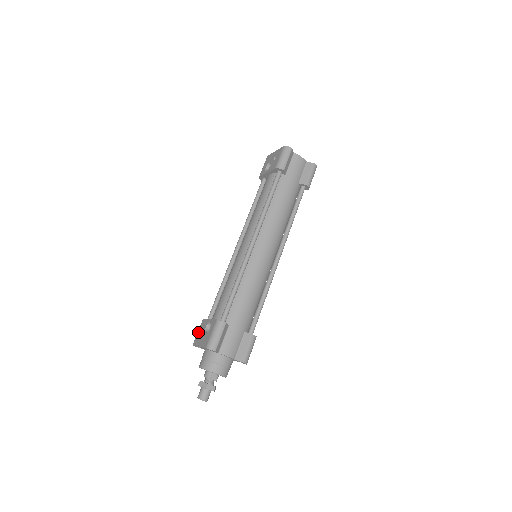
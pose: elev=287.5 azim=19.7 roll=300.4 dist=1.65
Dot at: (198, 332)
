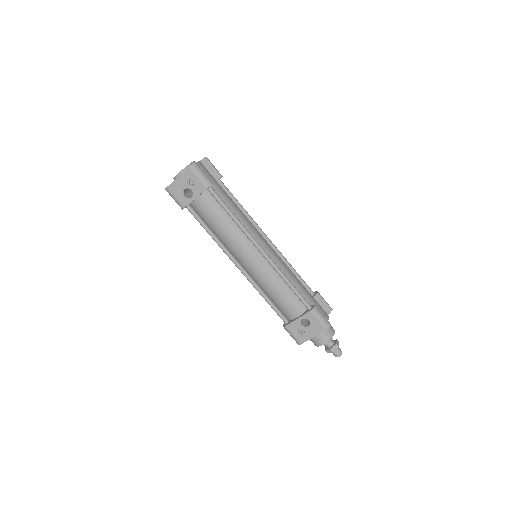
Dot at: (295, 335)
